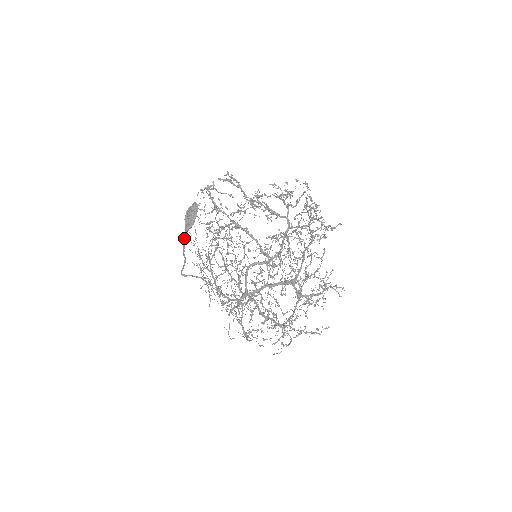
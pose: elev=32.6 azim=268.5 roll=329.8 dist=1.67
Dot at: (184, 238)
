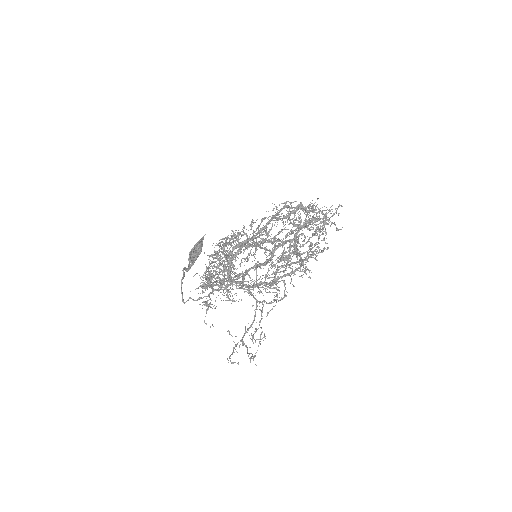
Dot at: (188, 264)
